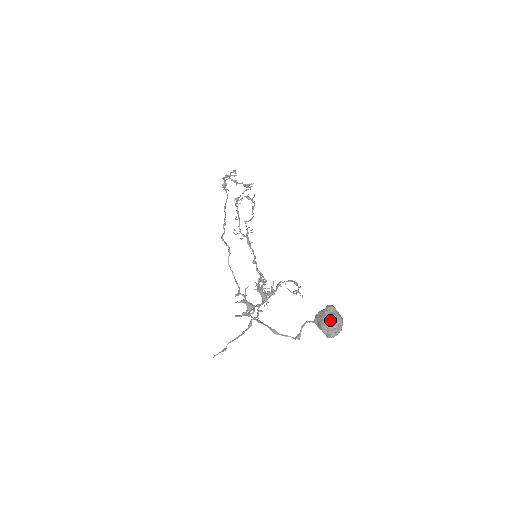
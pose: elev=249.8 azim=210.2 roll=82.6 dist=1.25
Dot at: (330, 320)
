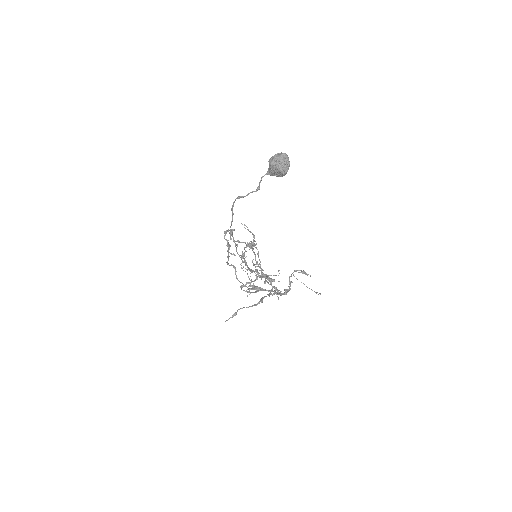
Dot at: (275, 156)
